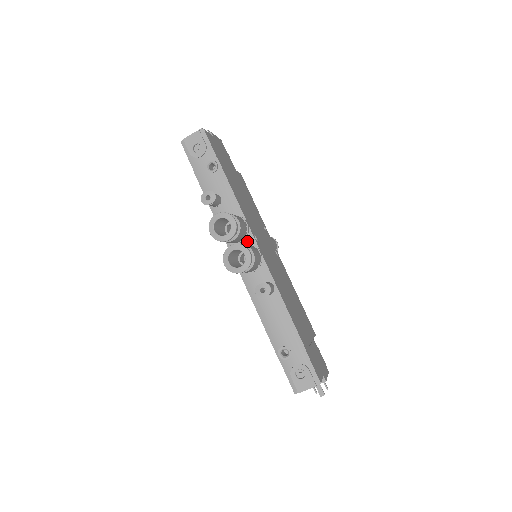
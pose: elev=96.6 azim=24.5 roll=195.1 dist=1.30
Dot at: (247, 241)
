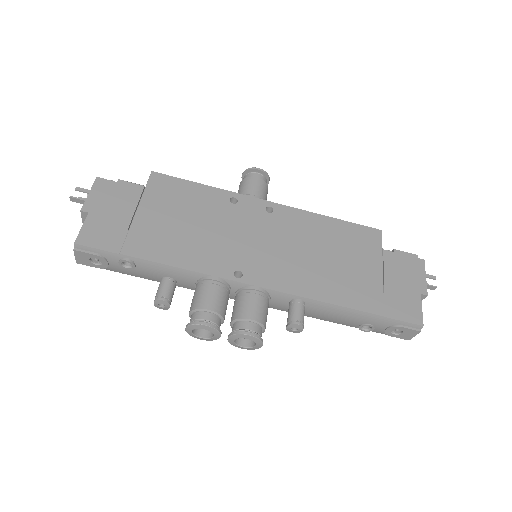
Dot at: (234, 288)
